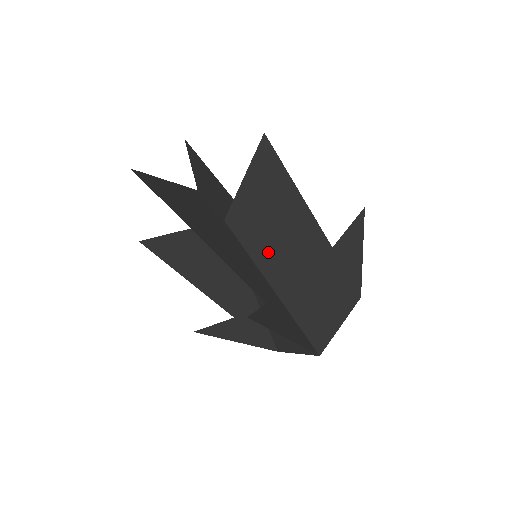
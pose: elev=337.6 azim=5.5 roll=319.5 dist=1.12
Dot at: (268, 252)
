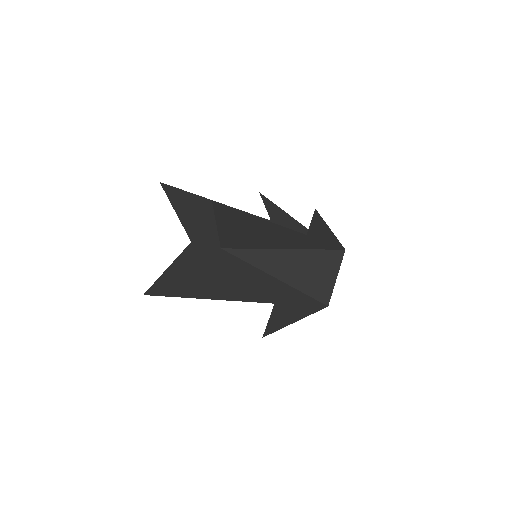
Dot at: (262, 254)
